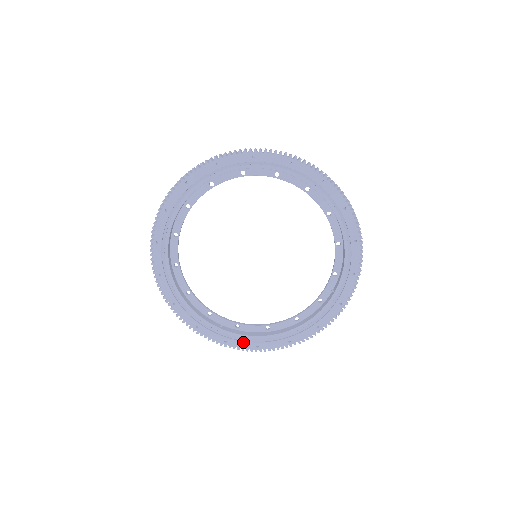
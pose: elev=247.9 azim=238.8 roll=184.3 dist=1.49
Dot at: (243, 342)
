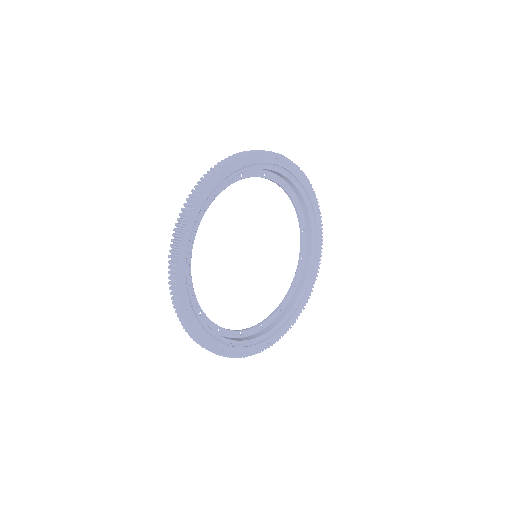
Dot at: (296, 311)
